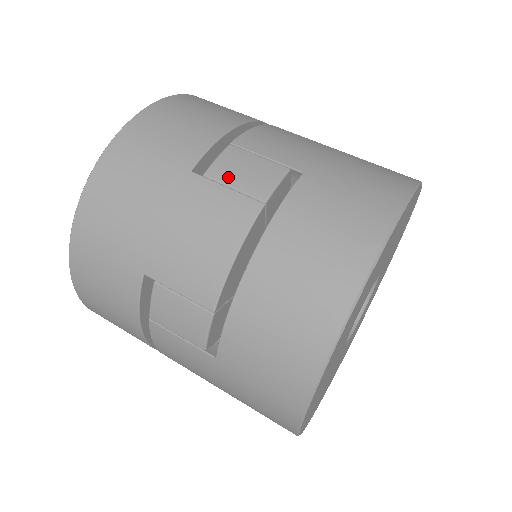
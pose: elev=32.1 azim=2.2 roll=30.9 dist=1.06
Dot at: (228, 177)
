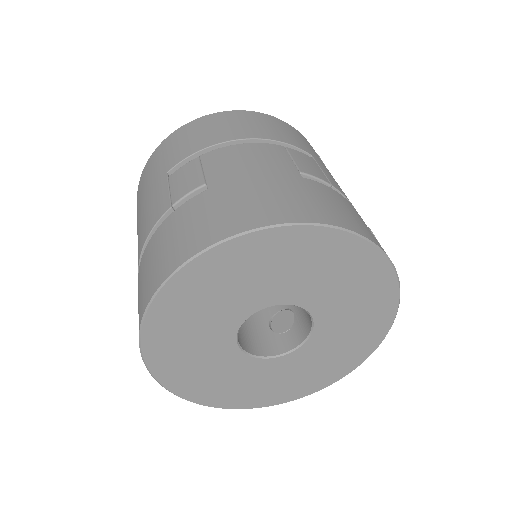
Dot at: (174, 182)
